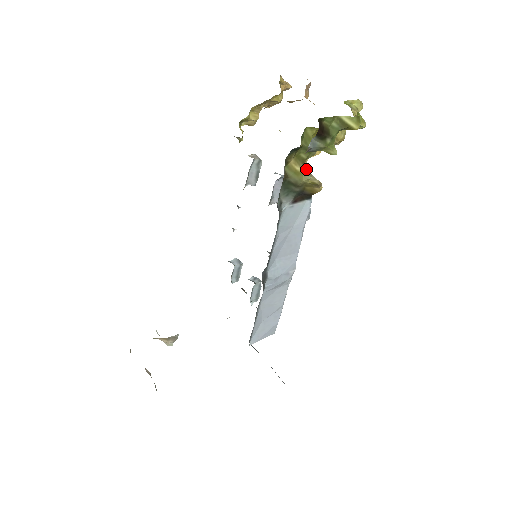
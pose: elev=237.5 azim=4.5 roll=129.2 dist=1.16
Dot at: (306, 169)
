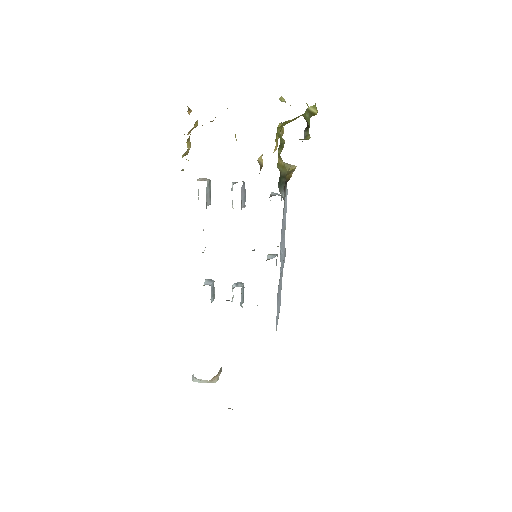
Dot at: (283, 162)
